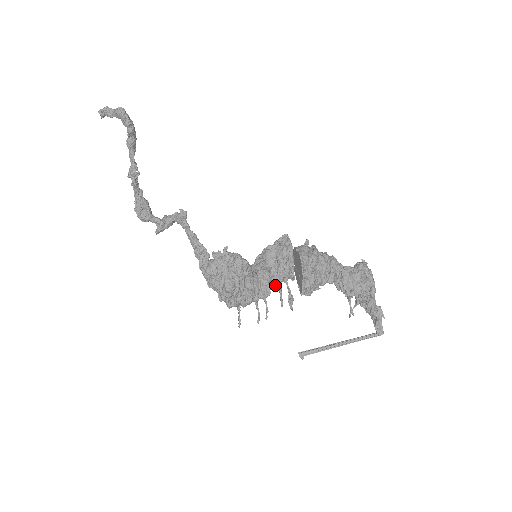
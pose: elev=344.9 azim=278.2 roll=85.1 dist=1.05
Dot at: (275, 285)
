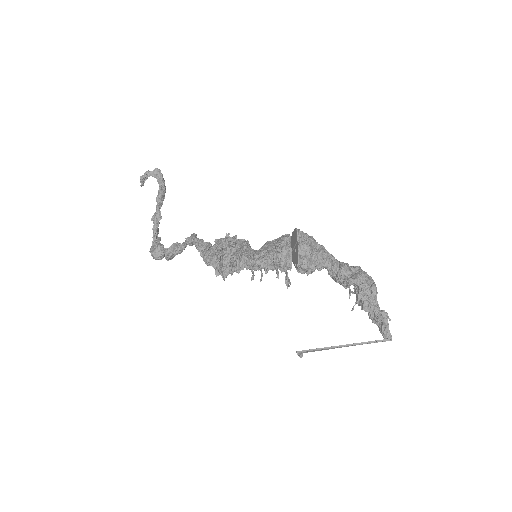
Dot at: (272, 265)
